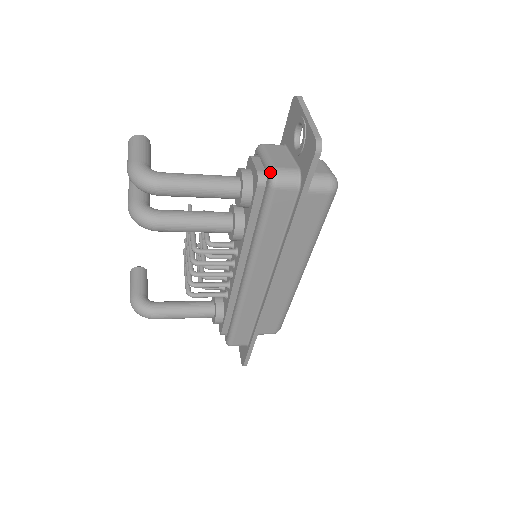
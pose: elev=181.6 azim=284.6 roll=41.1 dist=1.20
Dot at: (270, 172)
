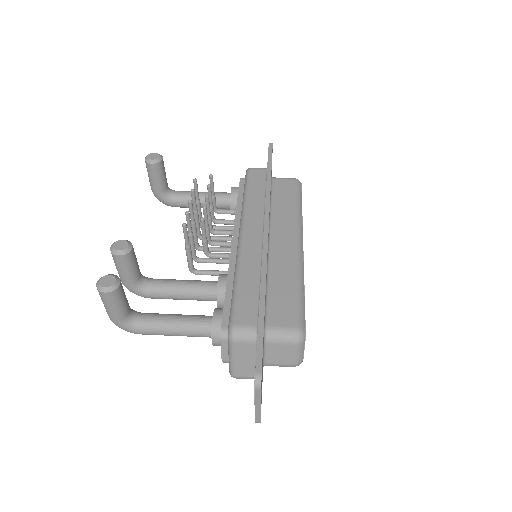
Dot at: occluded
